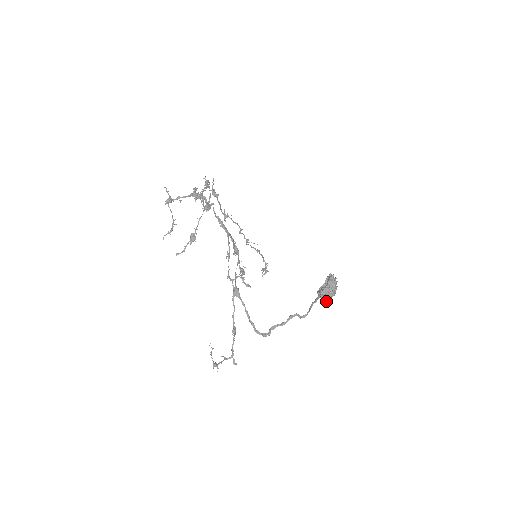
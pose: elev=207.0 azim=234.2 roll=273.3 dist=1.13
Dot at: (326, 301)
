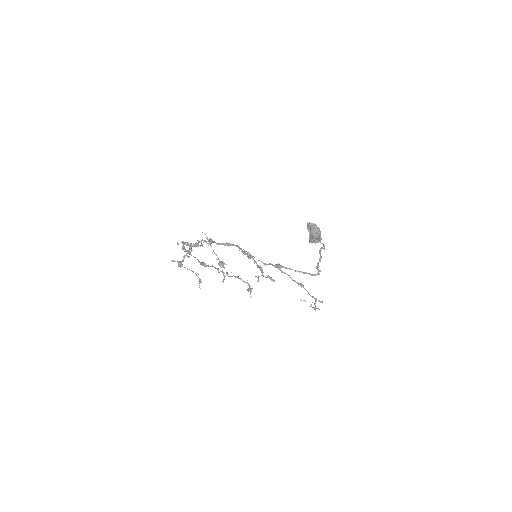
Dot at: occluded
